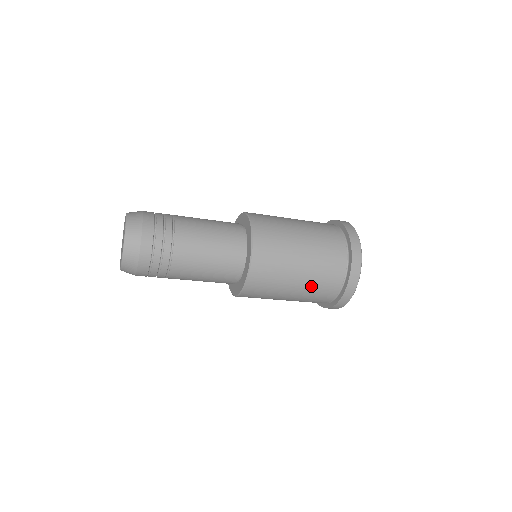
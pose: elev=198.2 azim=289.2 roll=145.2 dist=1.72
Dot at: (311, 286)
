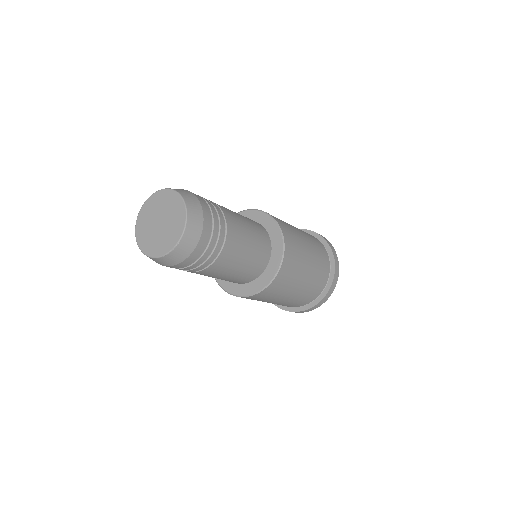
Dot at: occluded
